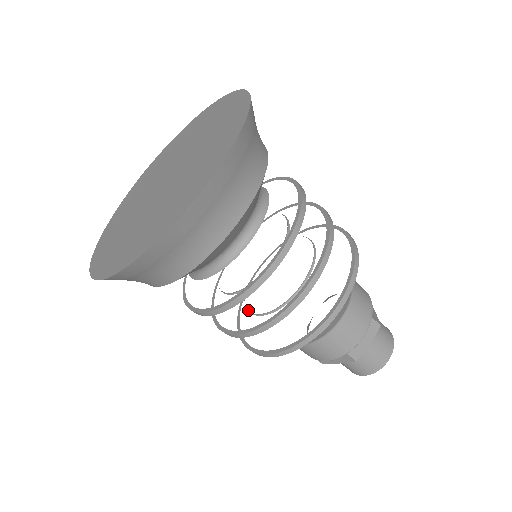
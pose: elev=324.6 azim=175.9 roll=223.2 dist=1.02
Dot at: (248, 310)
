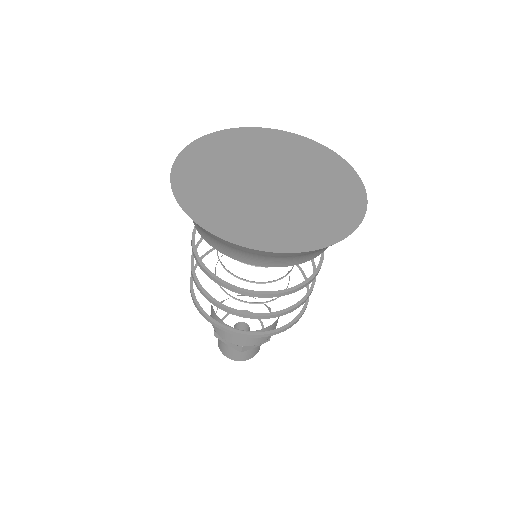
Dot at: (248, 302)
